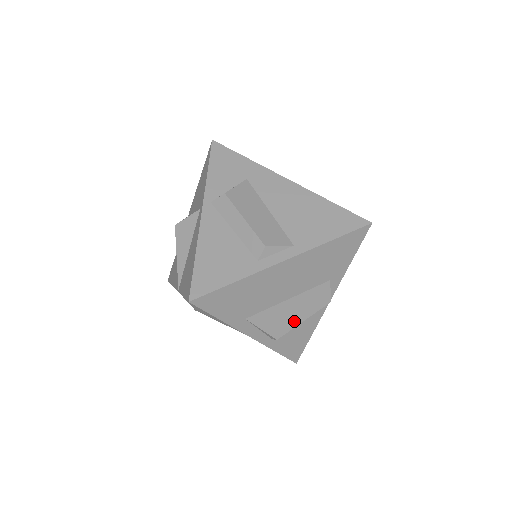
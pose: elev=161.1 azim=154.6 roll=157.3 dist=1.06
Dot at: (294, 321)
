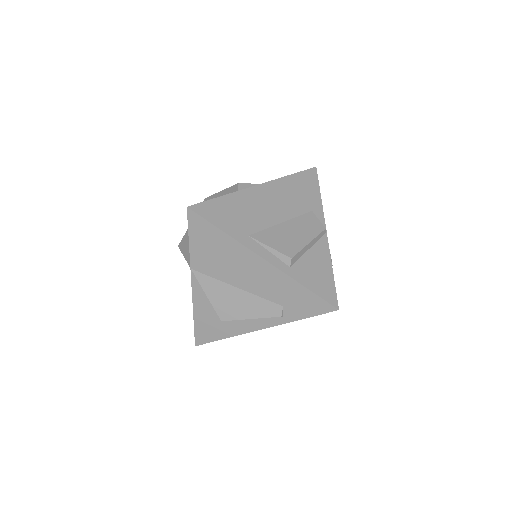
Dot at: (299, 243)
